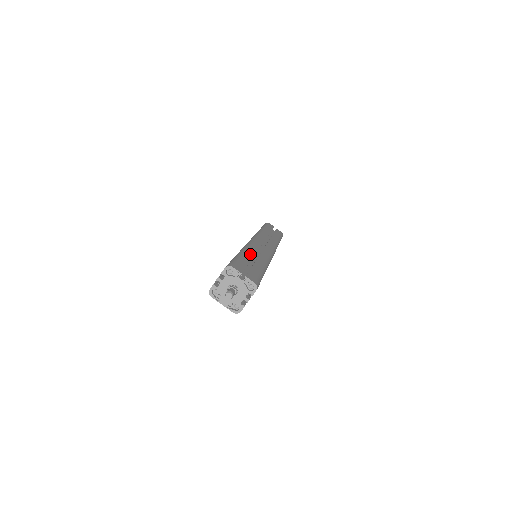
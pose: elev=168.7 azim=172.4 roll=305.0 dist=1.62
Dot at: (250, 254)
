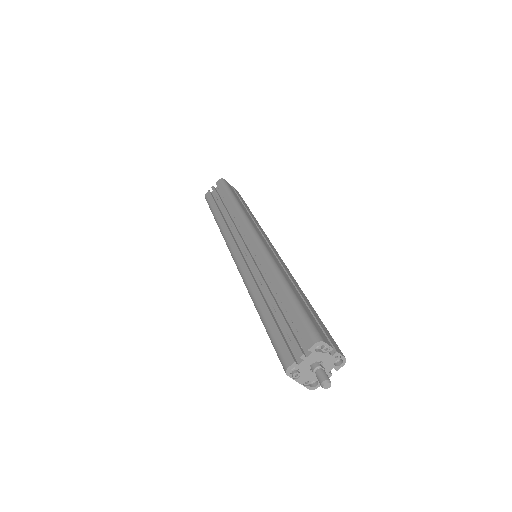
Dot at: (292, 284)
